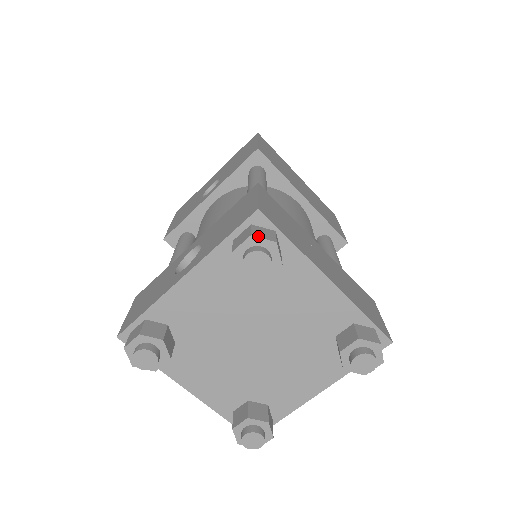
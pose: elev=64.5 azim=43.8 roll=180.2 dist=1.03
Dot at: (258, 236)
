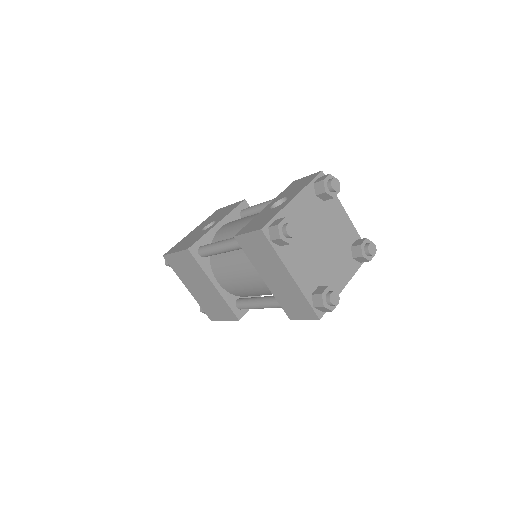
Dot at: (331, 175)
